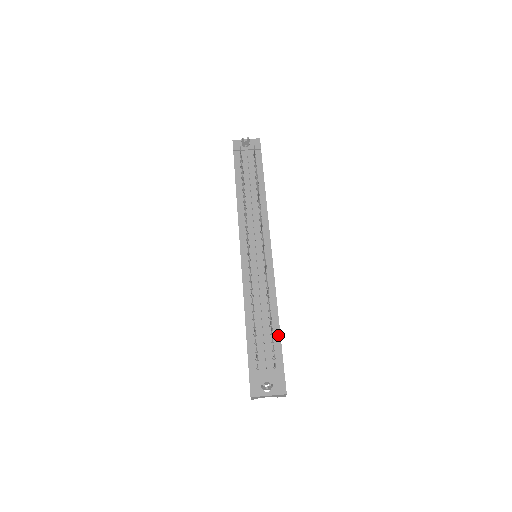
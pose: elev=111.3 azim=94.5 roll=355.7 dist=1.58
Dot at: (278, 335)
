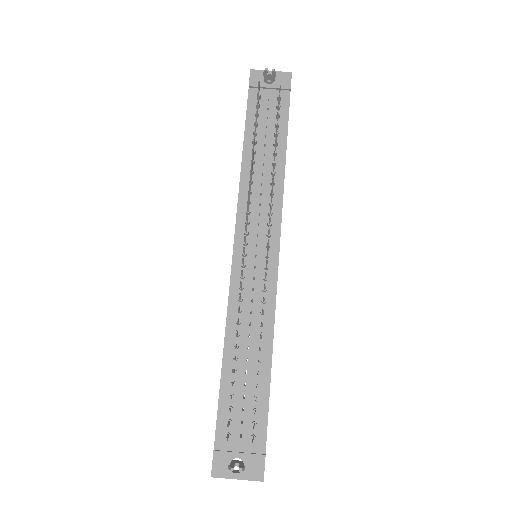
Dot at: (266, 388)
